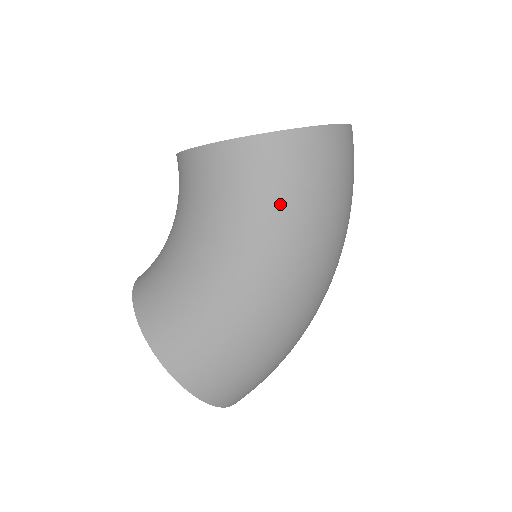
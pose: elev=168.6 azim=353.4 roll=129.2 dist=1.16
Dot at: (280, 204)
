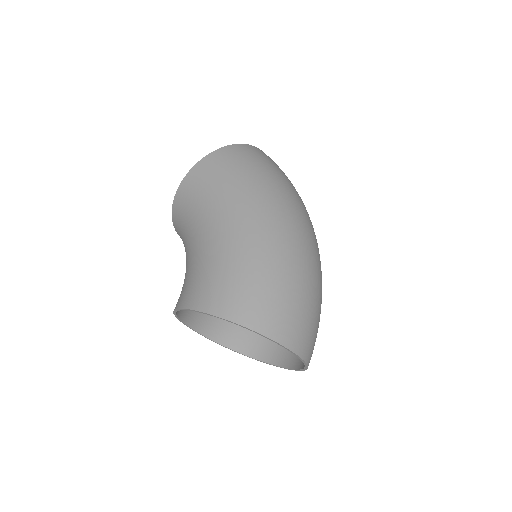
Dot at: (233, 176)
